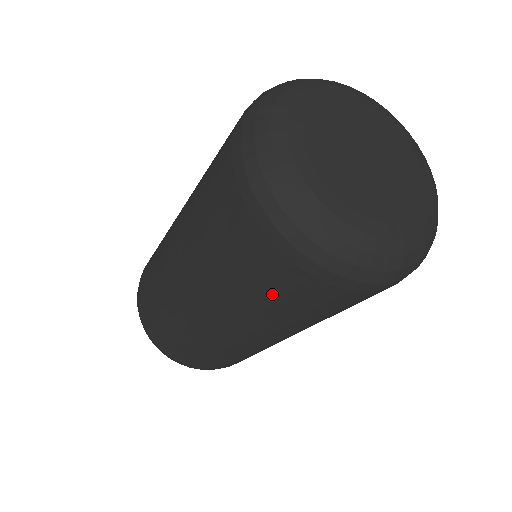
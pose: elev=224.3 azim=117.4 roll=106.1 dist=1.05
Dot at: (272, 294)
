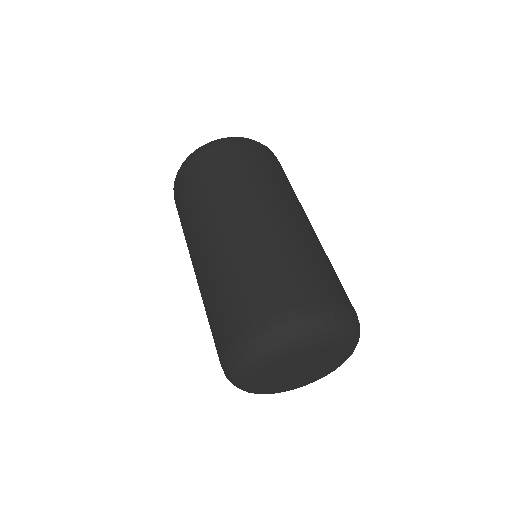
Dot at: occluded
